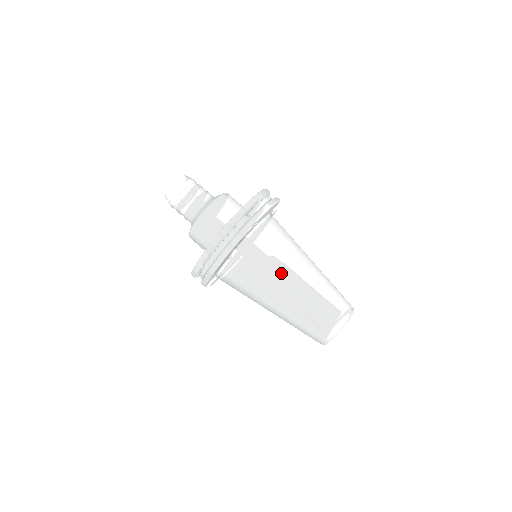
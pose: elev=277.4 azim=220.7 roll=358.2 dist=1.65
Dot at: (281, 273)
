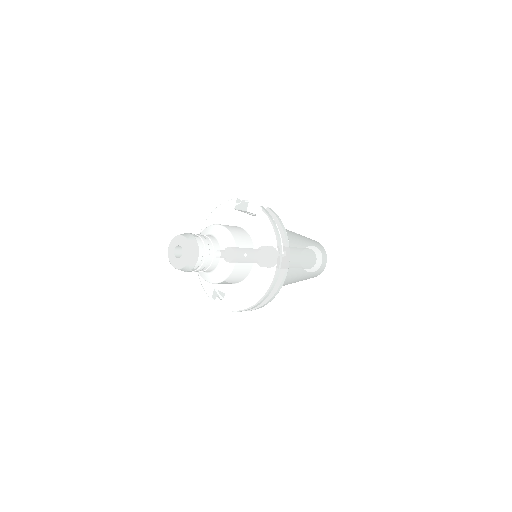
Dot at: (297, 267)
